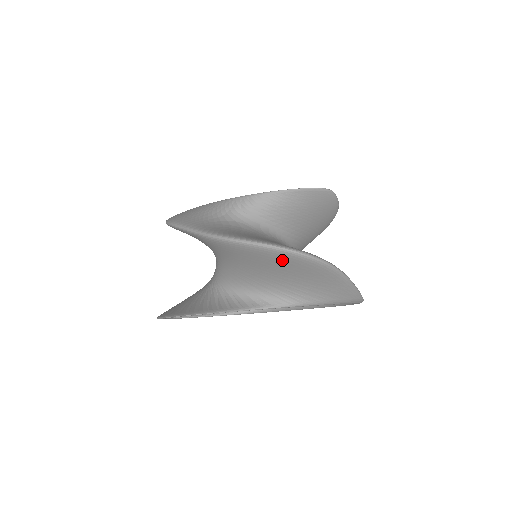
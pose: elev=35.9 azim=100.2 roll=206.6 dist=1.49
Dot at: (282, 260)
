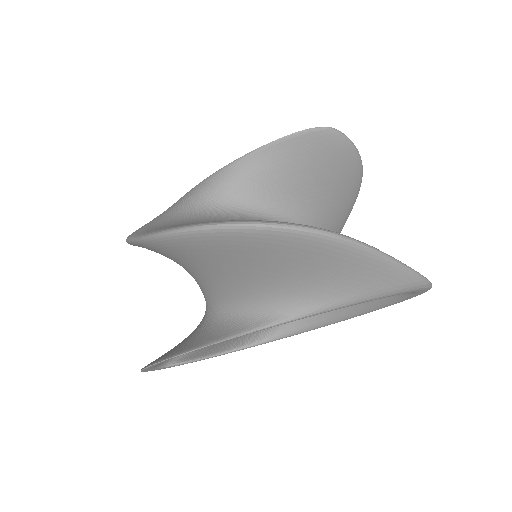
Dot at: (242, 245)
